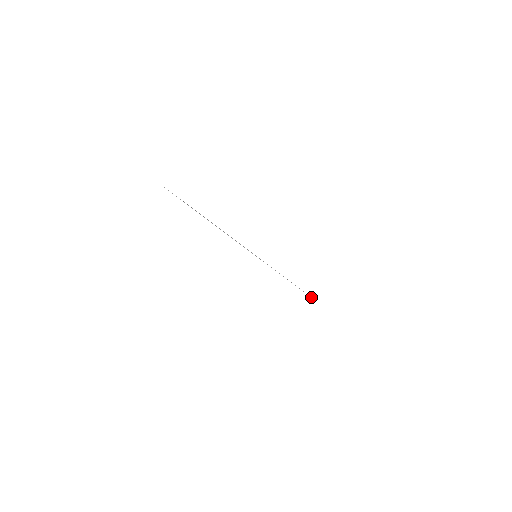
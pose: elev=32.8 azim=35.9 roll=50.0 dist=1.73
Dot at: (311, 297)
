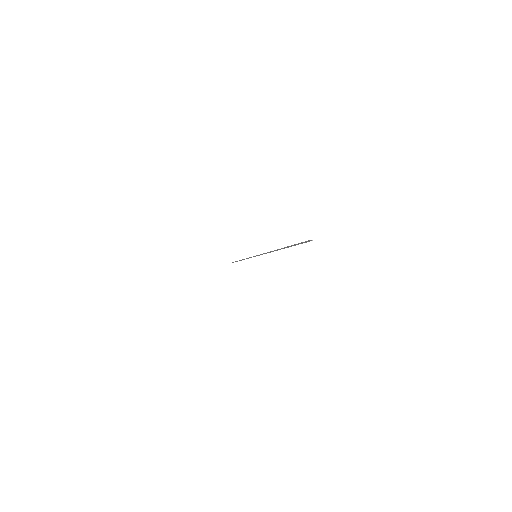
Dot at: occluded
